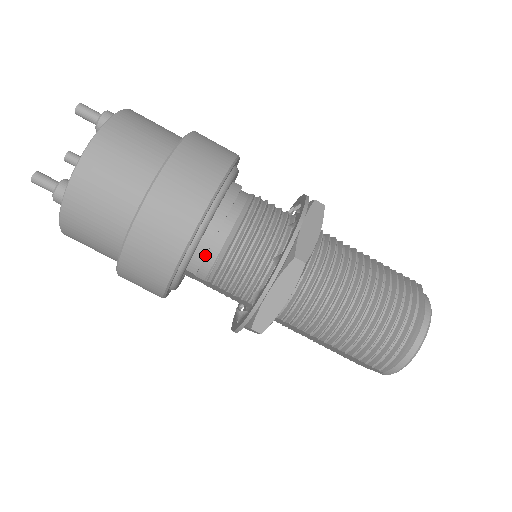
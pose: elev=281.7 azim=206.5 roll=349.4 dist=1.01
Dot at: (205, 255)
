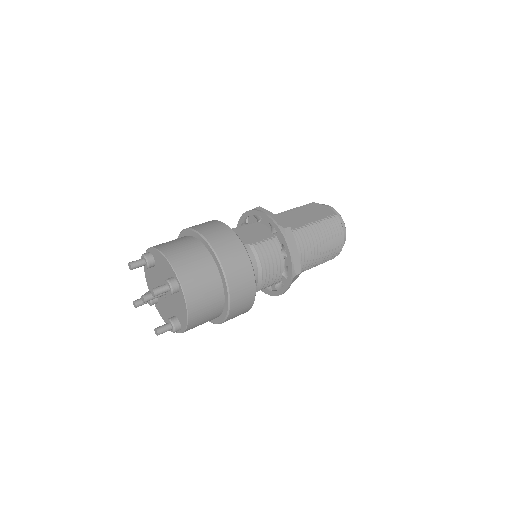
Dot at: occluded
